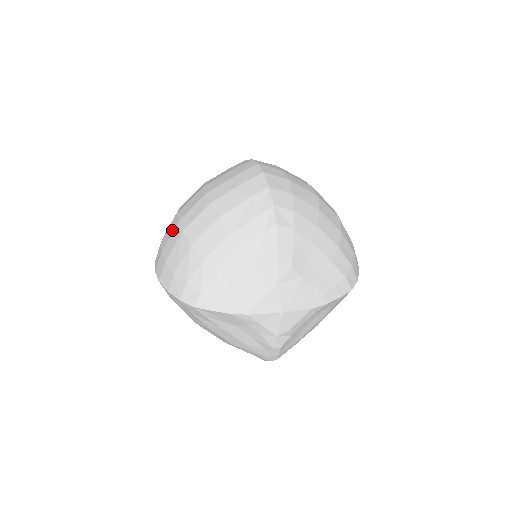
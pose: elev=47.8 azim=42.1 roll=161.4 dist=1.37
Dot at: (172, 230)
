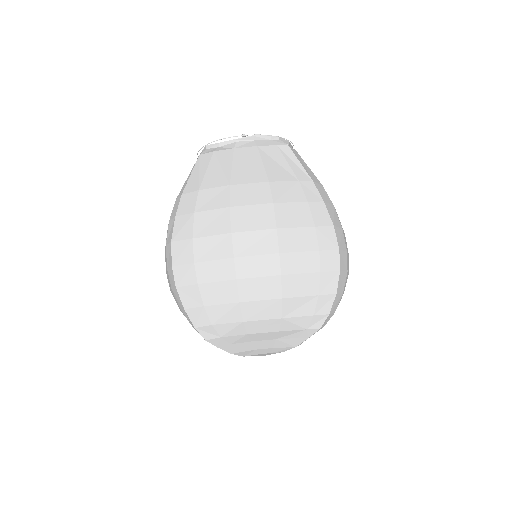
Dot at: (220, 255)
